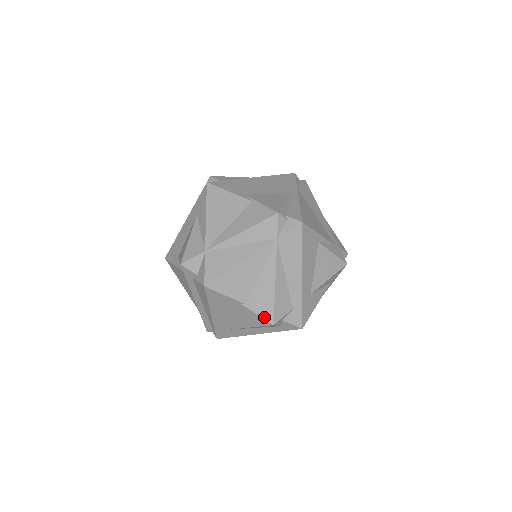
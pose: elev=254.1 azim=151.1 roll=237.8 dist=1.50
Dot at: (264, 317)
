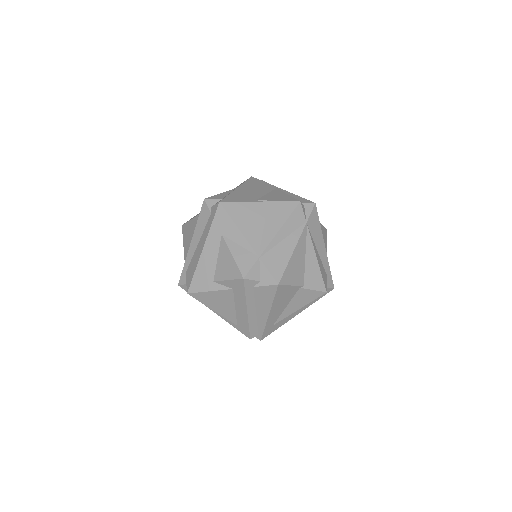
Dot at: (319, 289)
